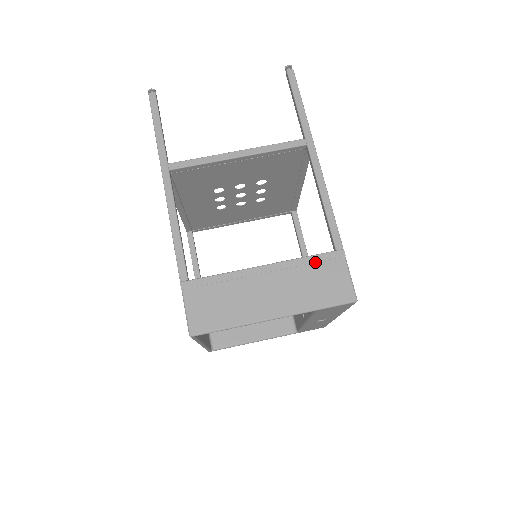
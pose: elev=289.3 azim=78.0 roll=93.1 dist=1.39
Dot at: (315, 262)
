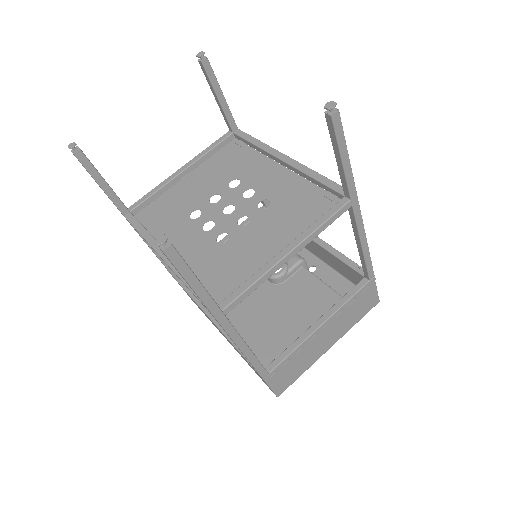
Dot at: (356, 298)
